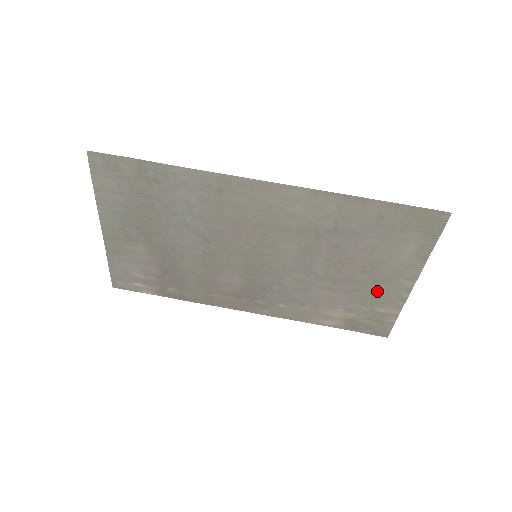
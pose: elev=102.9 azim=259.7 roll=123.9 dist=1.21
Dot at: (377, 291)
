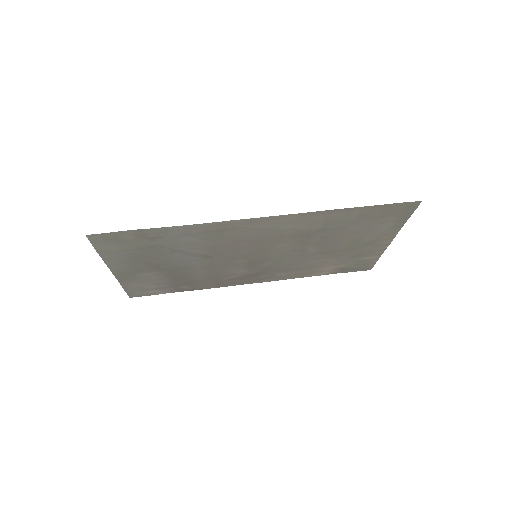
Dot at: (361, 251)
